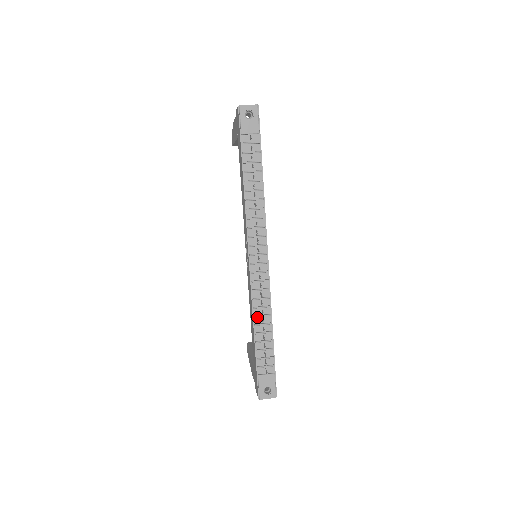
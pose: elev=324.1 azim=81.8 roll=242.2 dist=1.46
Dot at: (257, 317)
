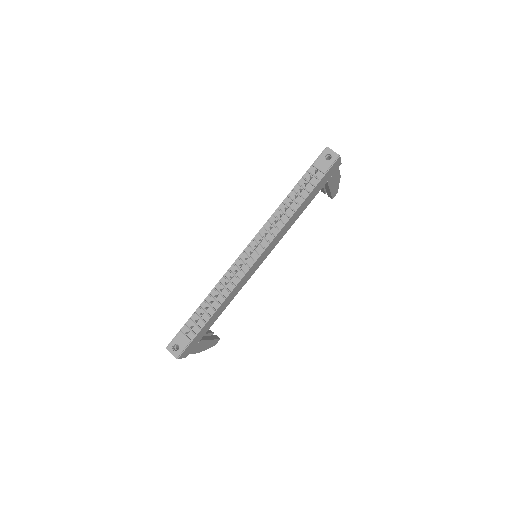
Dot at: (216, 291)
